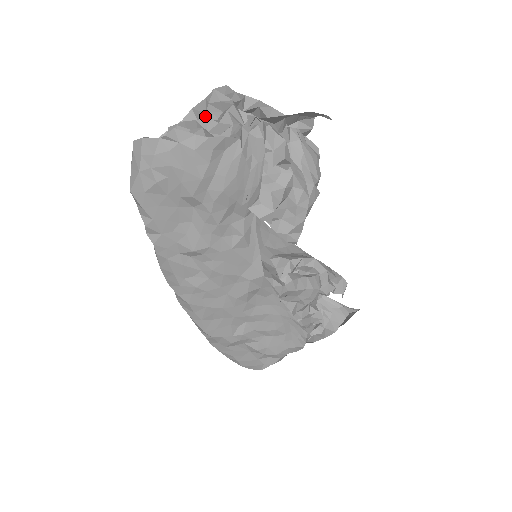
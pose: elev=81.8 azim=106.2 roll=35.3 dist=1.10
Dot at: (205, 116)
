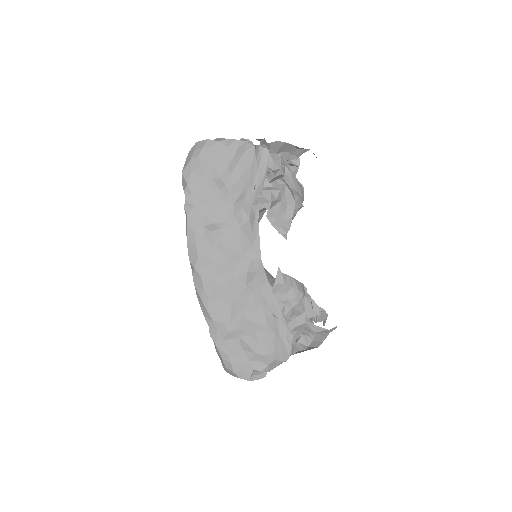
Dot at: occluded
